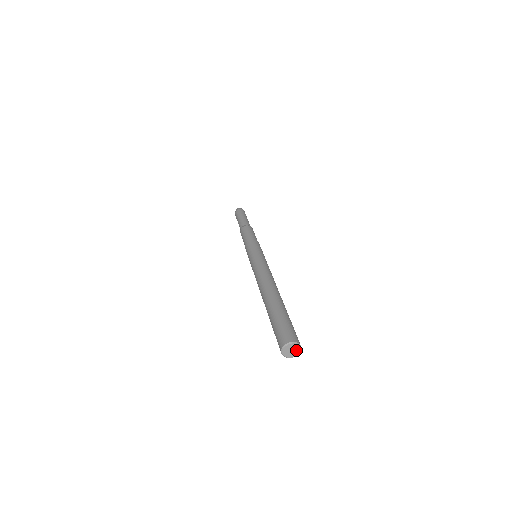
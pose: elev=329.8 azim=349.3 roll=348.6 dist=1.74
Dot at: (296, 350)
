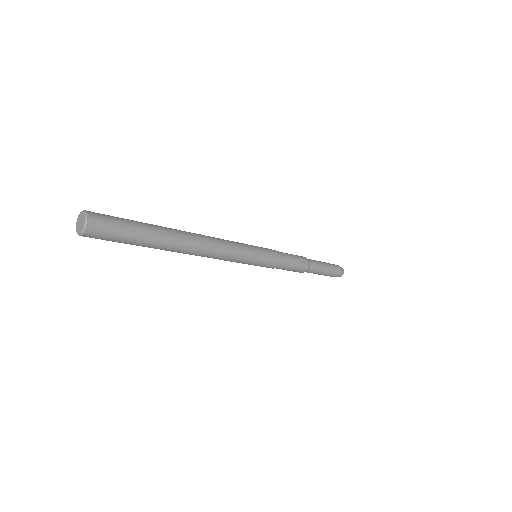
Dot at: (83, 225)
